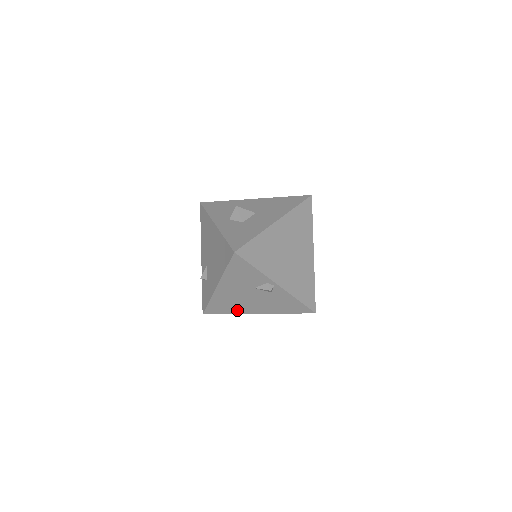
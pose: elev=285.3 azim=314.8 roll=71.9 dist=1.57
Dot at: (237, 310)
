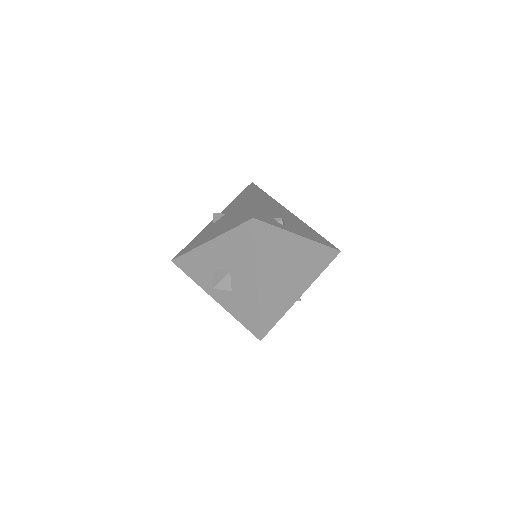
Dot at: occluded
